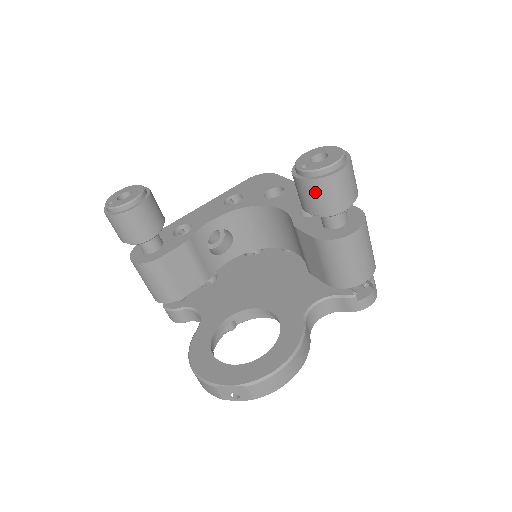
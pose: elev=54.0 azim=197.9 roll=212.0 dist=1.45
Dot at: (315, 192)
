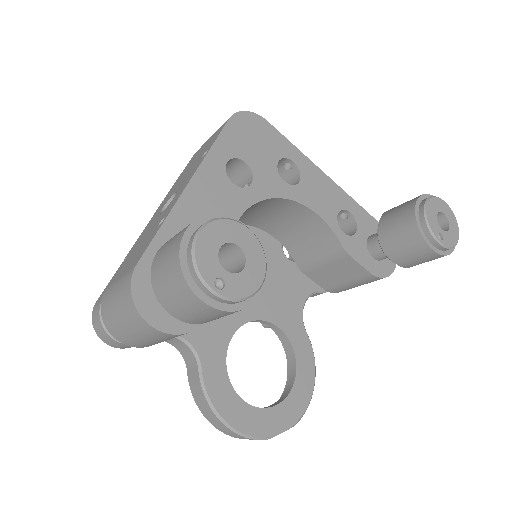
Dot at: (431, 260)
